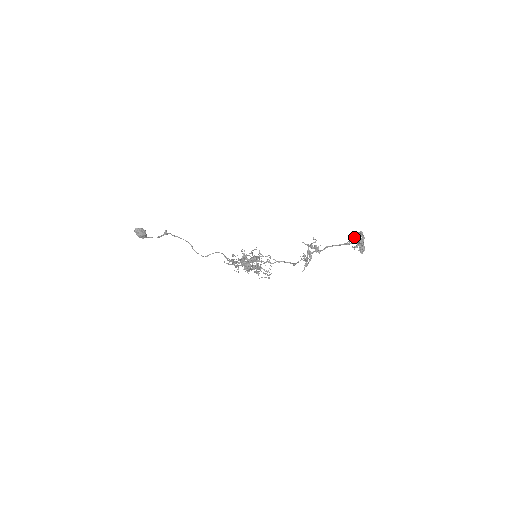
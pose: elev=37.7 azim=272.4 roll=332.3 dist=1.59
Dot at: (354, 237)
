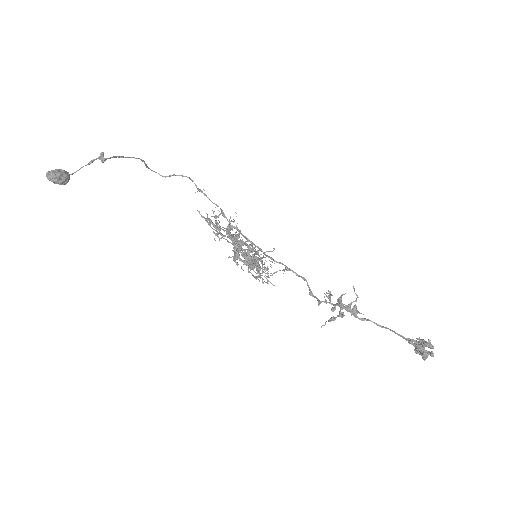
Dot at: (419, 345)
